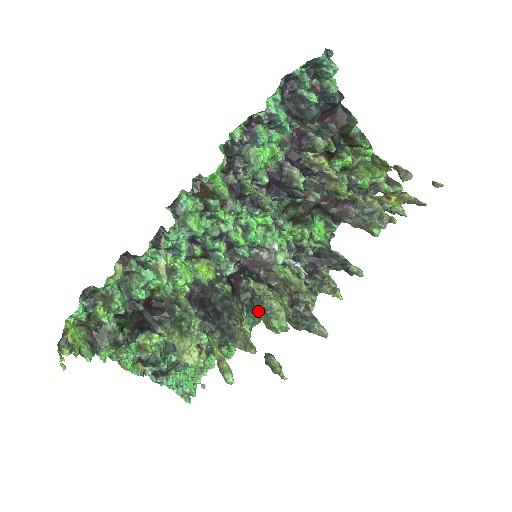
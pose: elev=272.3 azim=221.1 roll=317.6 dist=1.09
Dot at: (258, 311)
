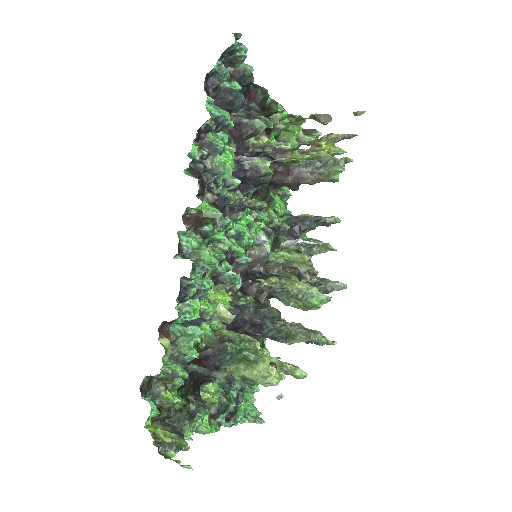
Dot at: (286, 302)
